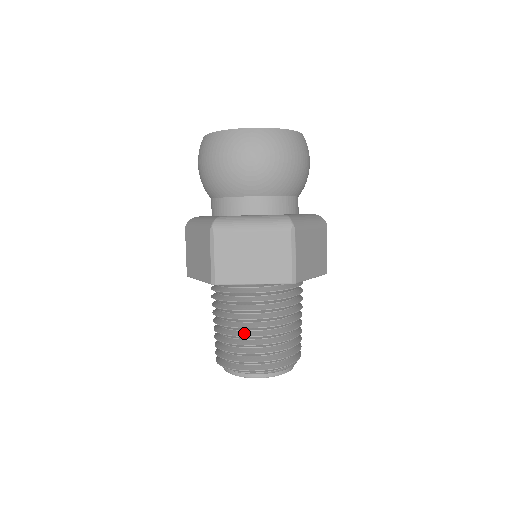
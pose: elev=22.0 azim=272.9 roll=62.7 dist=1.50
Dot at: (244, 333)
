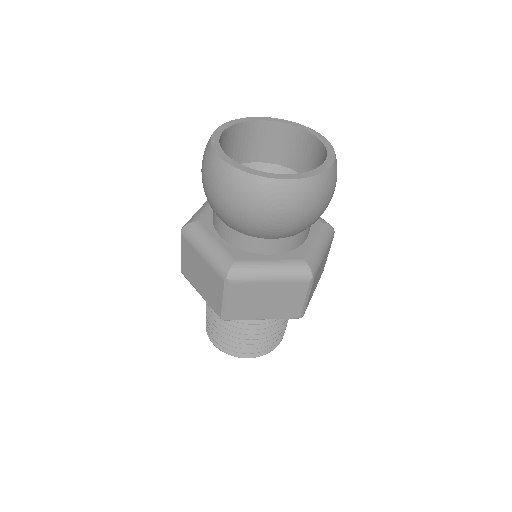
Dot at: (242, 335)
